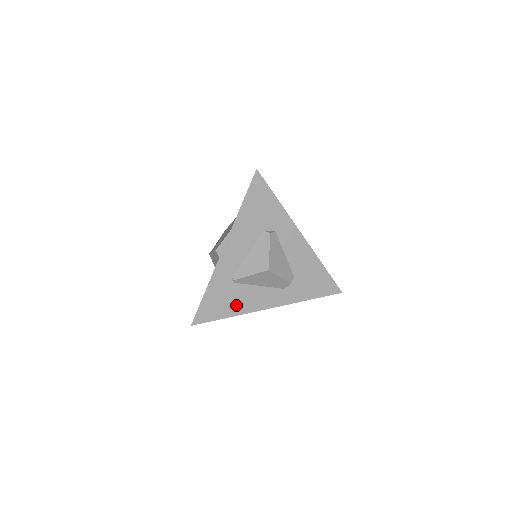
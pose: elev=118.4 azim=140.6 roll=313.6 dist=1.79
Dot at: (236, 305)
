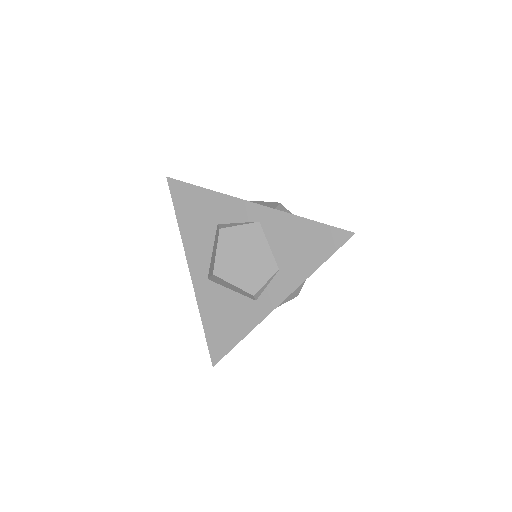
Dot at: occluded
